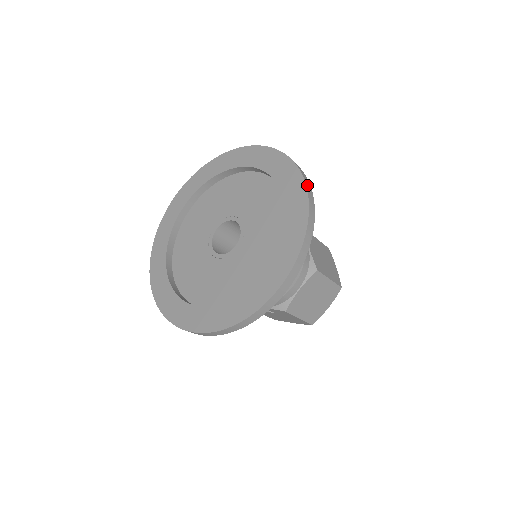
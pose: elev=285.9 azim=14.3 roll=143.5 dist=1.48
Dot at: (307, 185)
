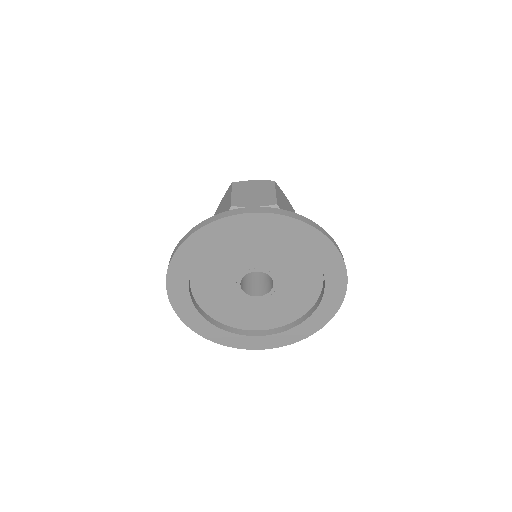
Dot at: (331, 318)
